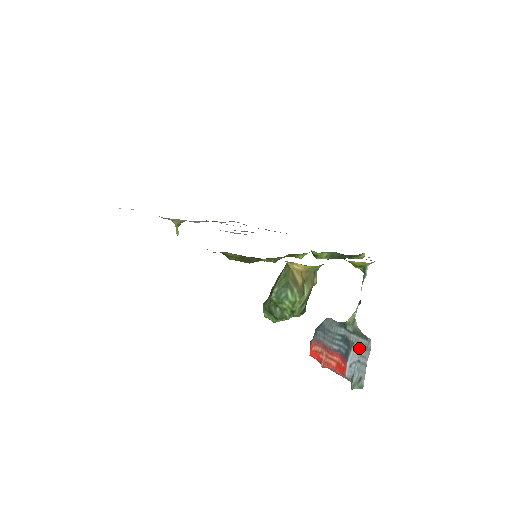
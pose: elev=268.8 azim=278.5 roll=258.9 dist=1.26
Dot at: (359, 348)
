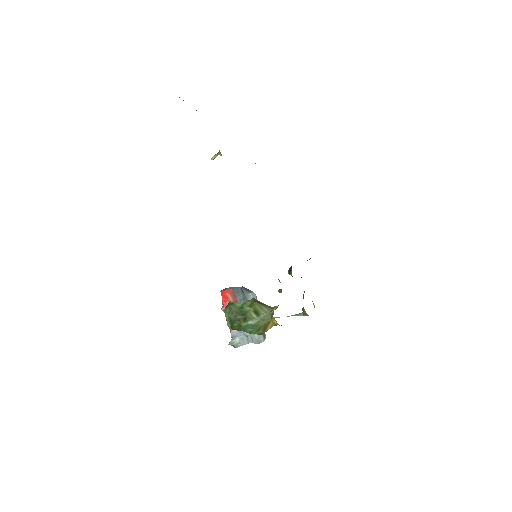
Dot at: (255, 334)
